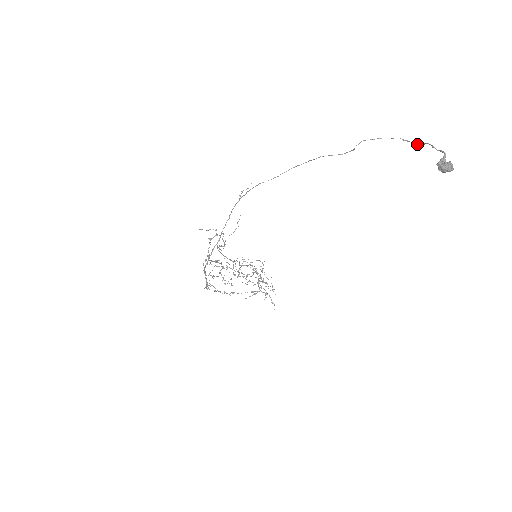
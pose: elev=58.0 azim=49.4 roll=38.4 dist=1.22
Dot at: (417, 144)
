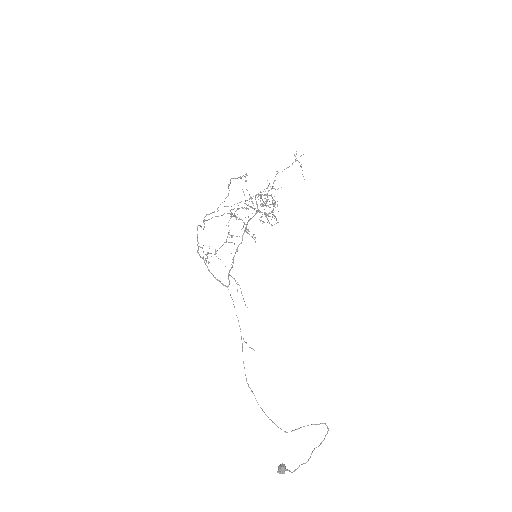
Dot at: occluded
